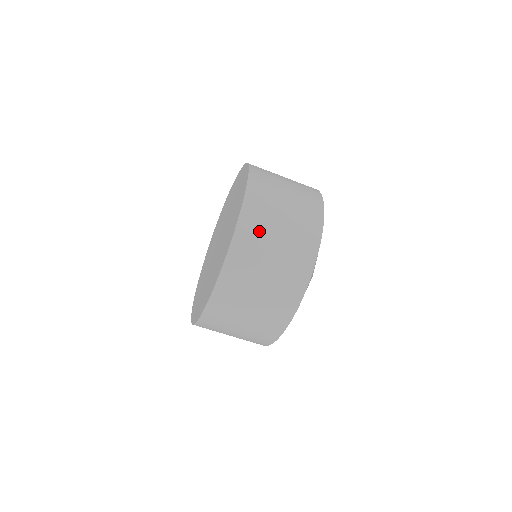
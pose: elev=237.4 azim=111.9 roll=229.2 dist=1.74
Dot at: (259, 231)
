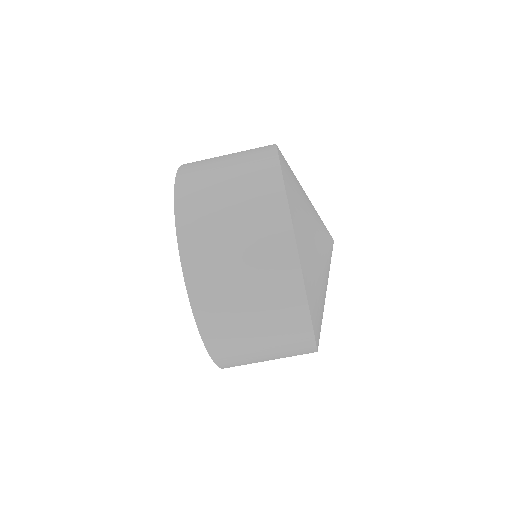
Dot at: (209, 251)
